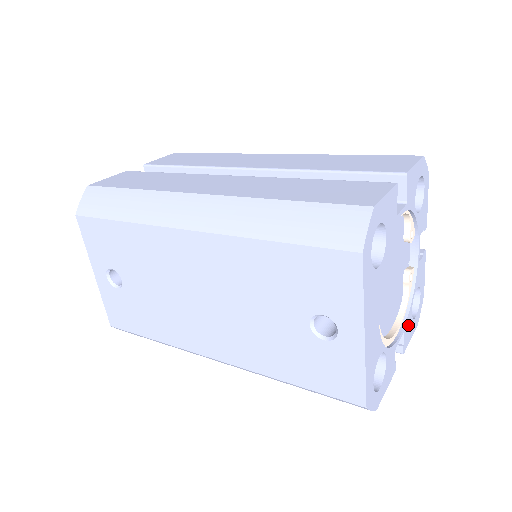
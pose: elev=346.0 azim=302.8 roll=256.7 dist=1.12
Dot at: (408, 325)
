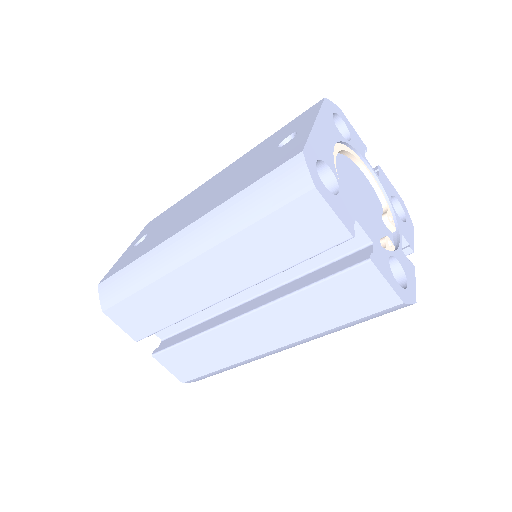
Dot at: (381, 256)
